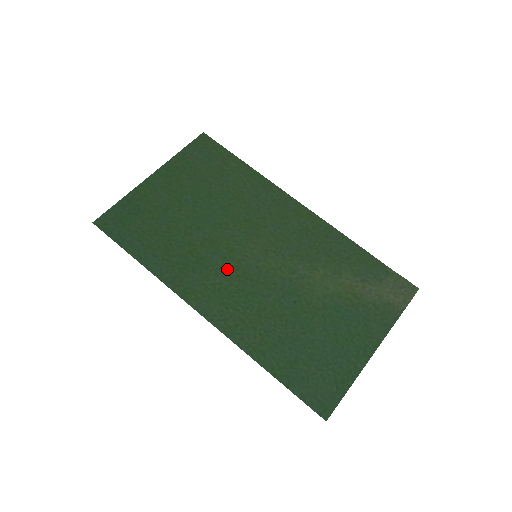
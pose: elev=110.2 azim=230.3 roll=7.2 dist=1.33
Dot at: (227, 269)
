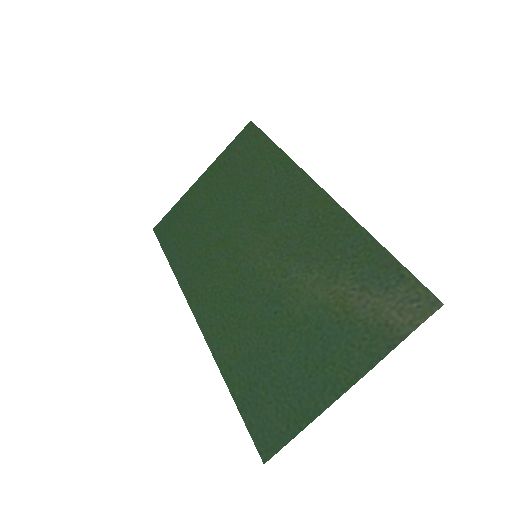
Dot at: (228, 271)
